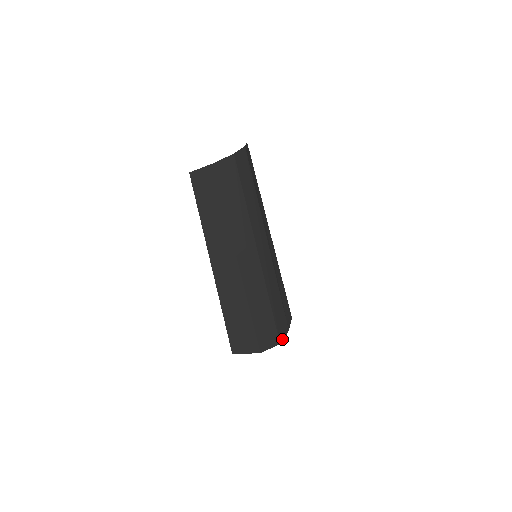
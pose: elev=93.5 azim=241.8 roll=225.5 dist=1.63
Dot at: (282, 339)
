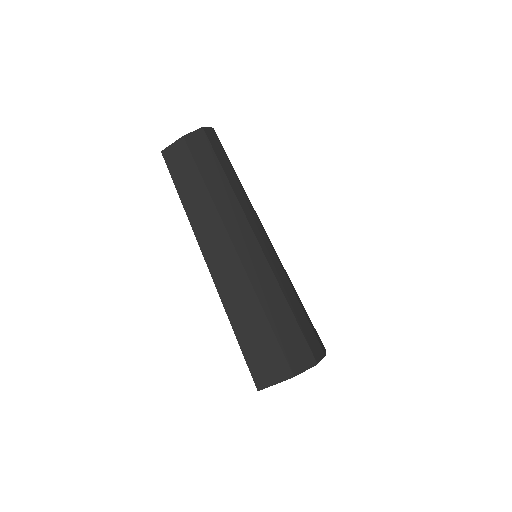
Dot at: (318, 360)
